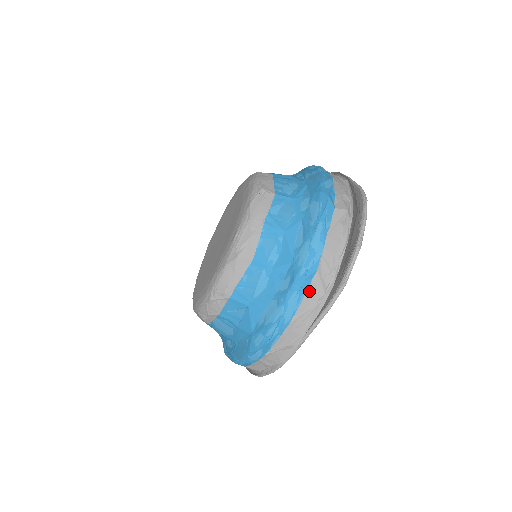
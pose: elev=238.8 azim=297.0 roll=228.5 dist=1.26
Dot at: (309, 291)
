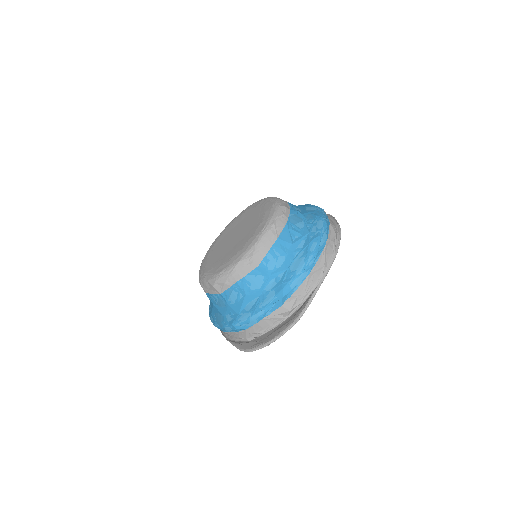
Dot at: (238, 332)
